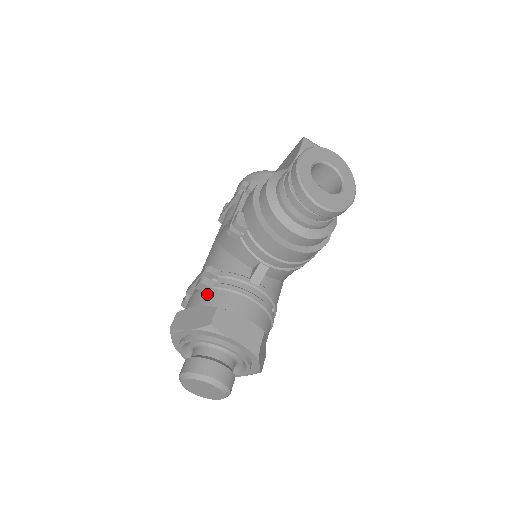
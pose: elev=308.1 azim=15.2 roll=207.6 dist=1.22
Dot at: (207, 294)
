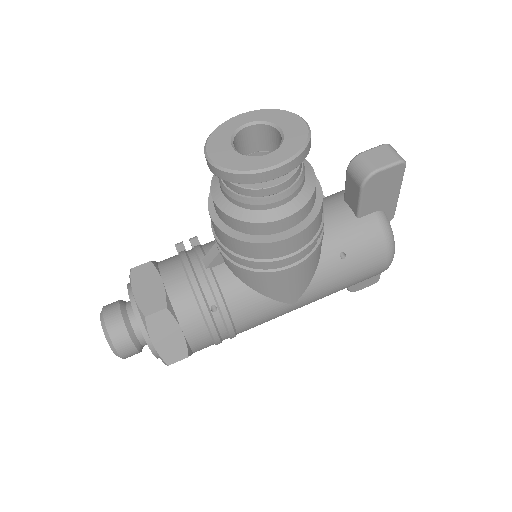
Dot at: occluded
